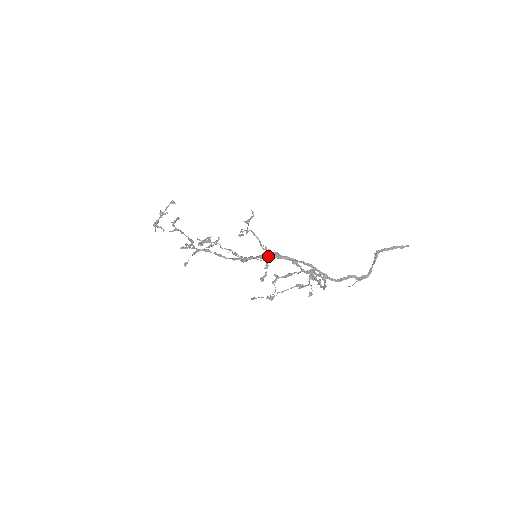
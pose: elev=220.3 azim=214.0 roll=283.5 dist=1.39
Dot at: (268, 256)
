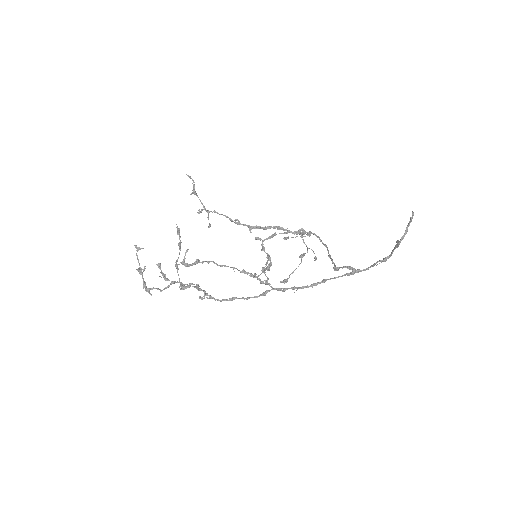
Dot at: occluded
